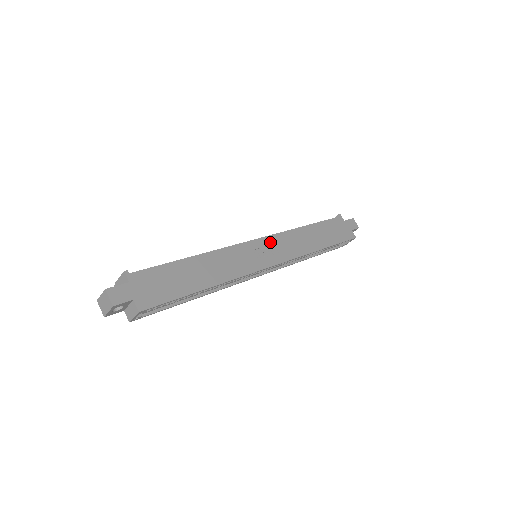
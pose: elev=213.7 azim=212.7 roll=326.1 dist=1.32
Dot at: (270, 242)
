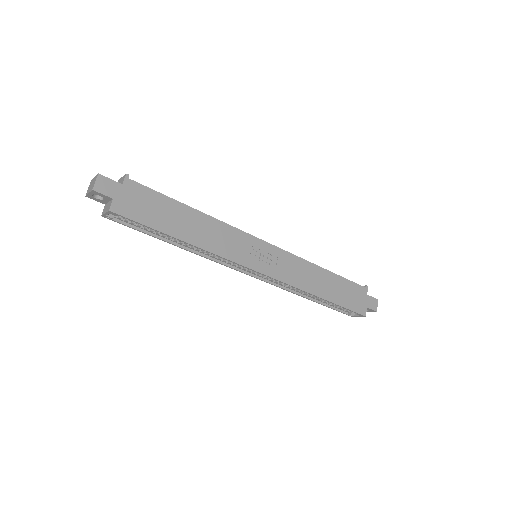
Dot at: (276, 253)
